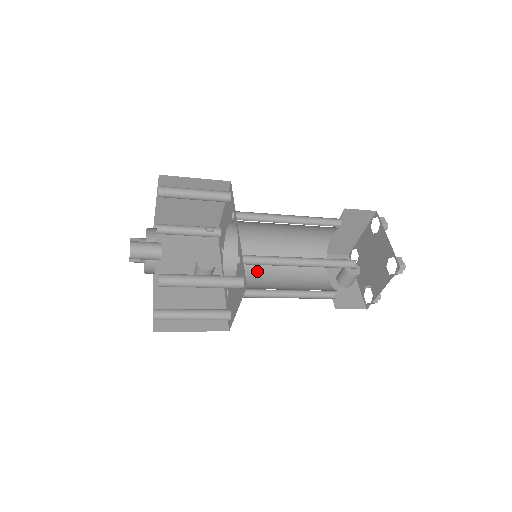
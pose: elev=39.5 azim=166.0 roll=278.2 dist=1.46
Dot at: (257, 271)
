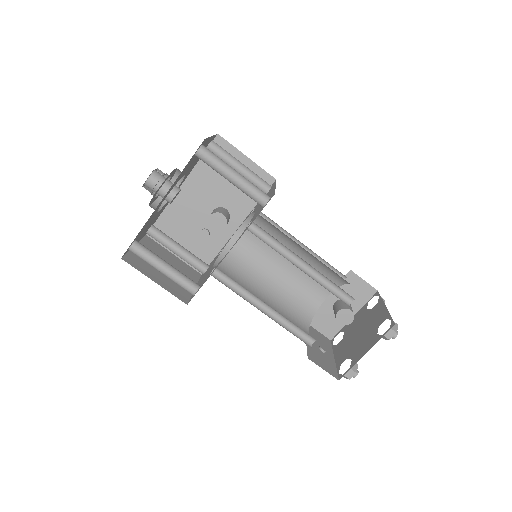
Dot at: (269, 248)
